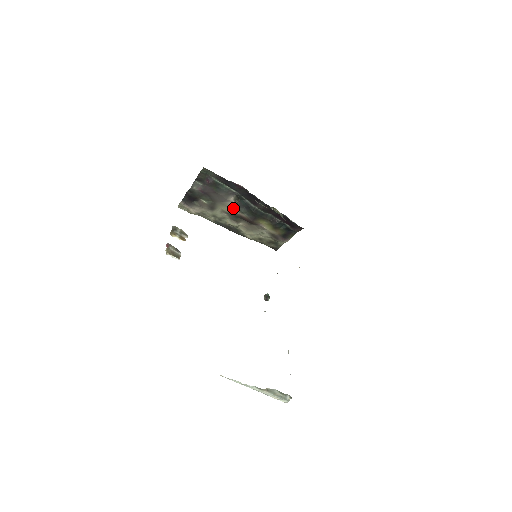
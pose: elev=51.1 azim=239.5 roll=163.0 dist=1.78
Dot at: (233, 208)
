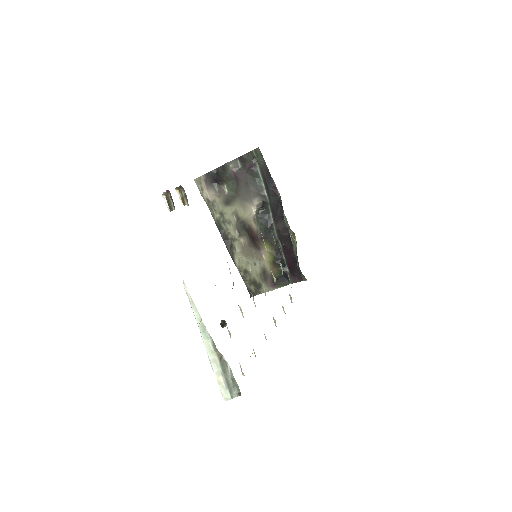
Dot at: (249, 215)
